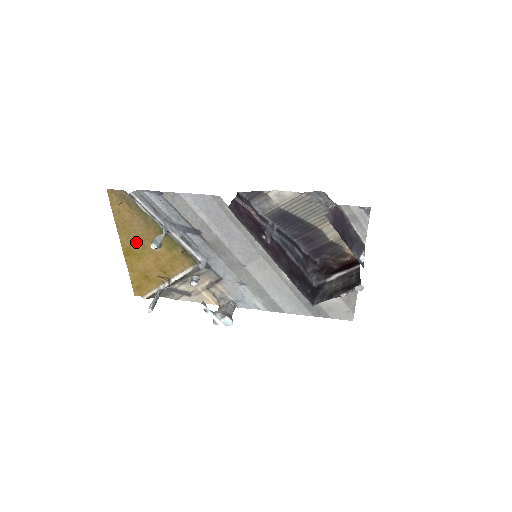
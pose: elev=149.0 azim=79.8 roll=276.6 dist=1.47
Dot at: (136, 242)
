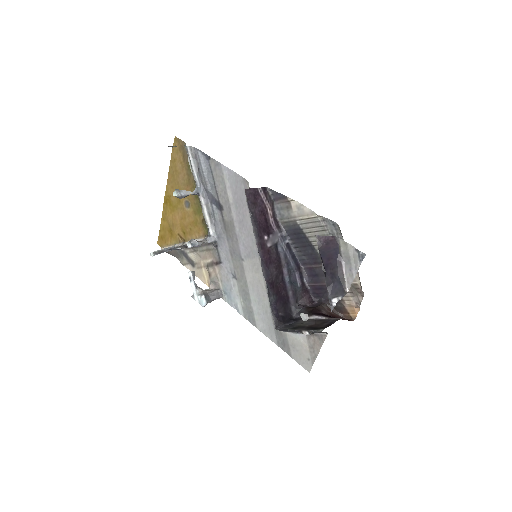
Dot at: occluded
